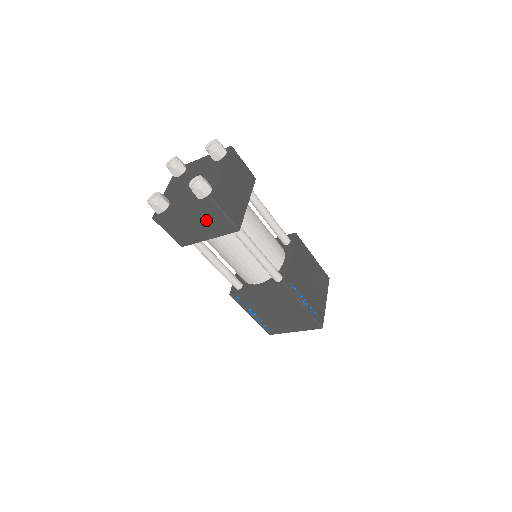
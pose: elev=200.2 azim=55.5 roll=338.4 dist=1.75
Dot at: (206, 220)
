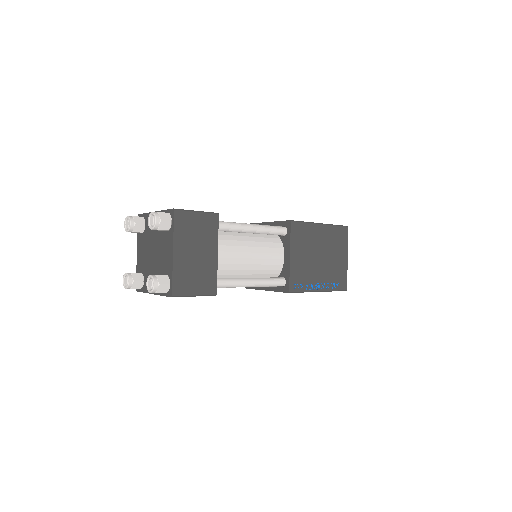
Dot at: occluded
